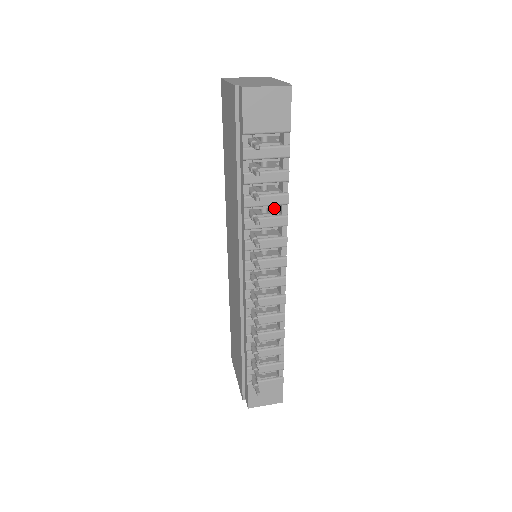
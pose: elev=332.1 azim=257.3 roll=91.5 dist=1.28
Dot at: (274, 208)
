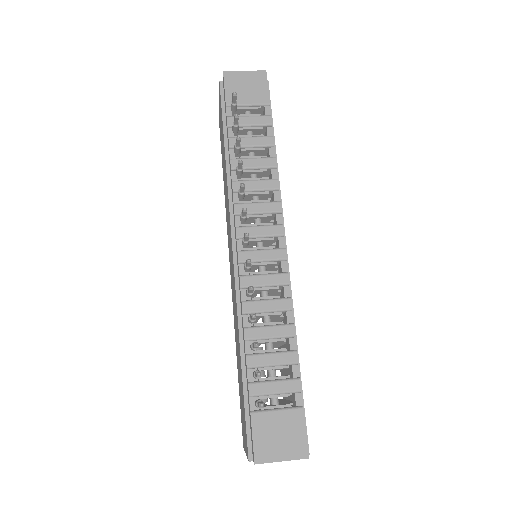
Dot at: occluded
